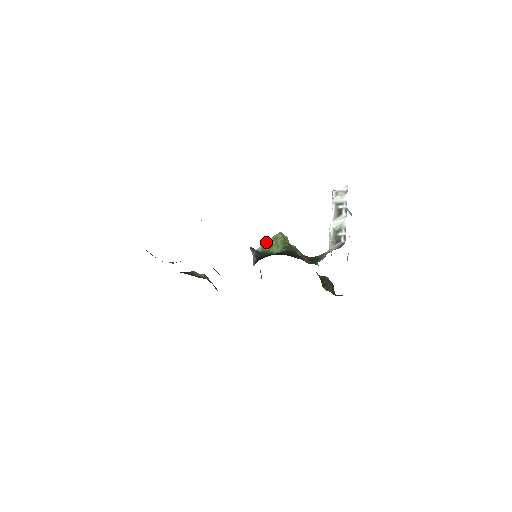
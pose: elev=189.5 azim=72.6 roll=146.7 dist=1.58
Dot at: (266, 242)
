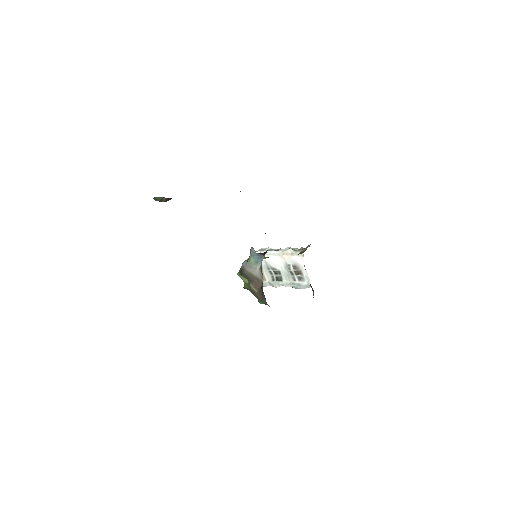
Dot at: (247, 259)
